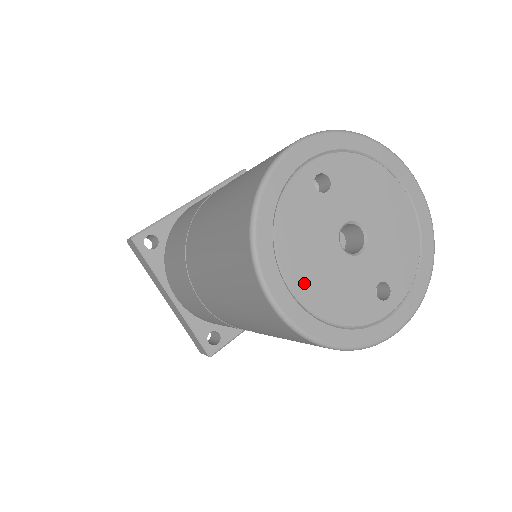
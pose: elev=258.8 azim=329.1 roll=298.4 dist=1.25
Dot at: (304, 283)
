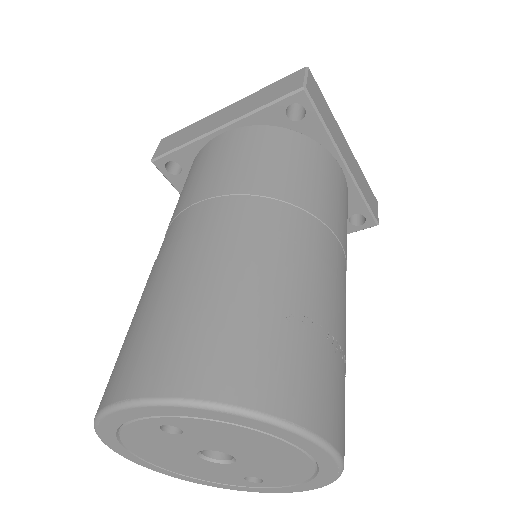
Dot at: (160, 461)
